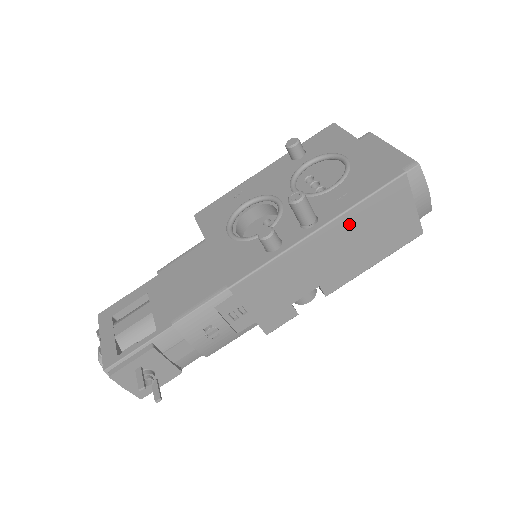
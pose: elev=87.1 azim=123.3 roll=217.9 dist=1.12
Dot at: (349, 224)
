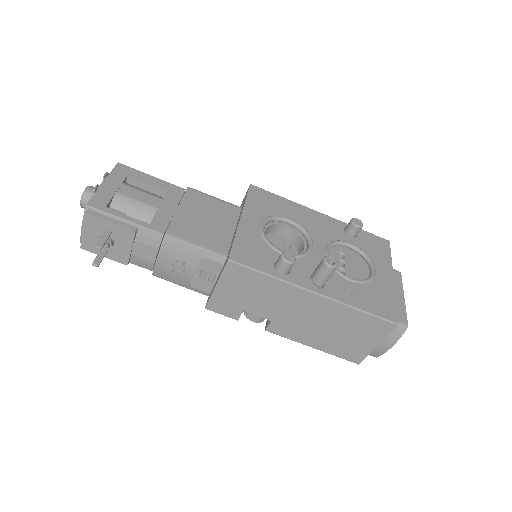
Dot at: (335, 312)
